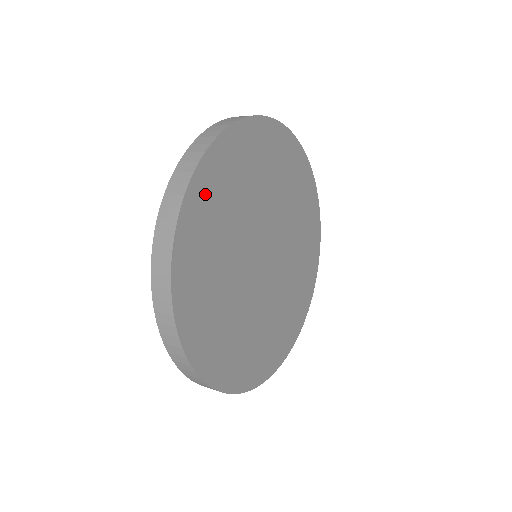
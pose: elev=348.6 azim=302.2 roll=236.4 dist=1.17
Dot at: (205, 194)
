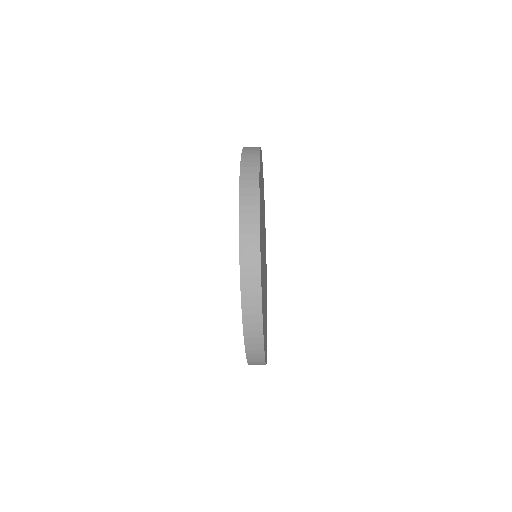
Dot at: (260, 204)
